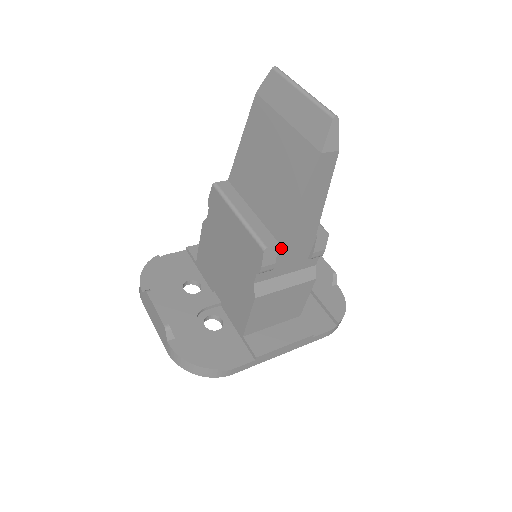
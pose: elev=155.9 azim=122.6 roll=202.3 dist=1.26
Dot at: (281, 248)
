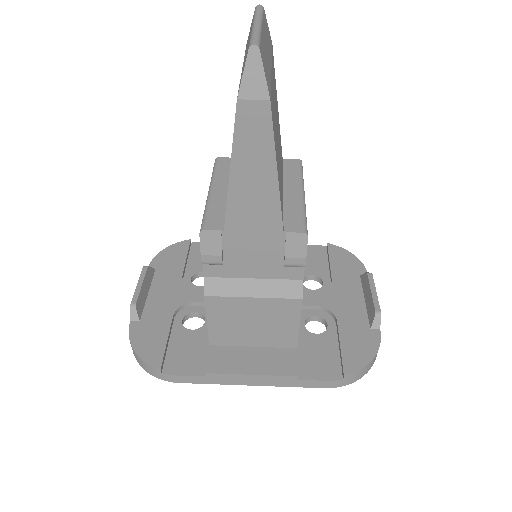
Dot at: (228, 236)
